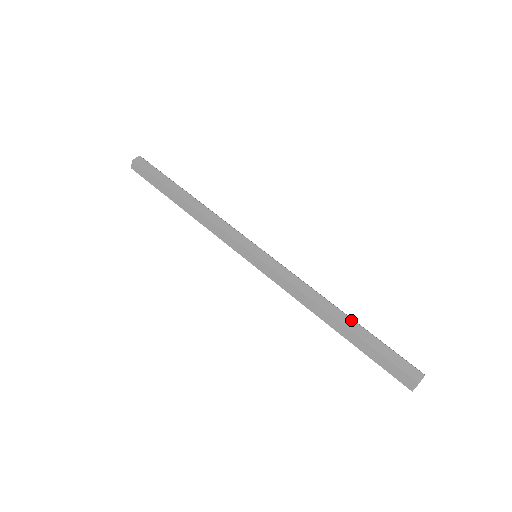
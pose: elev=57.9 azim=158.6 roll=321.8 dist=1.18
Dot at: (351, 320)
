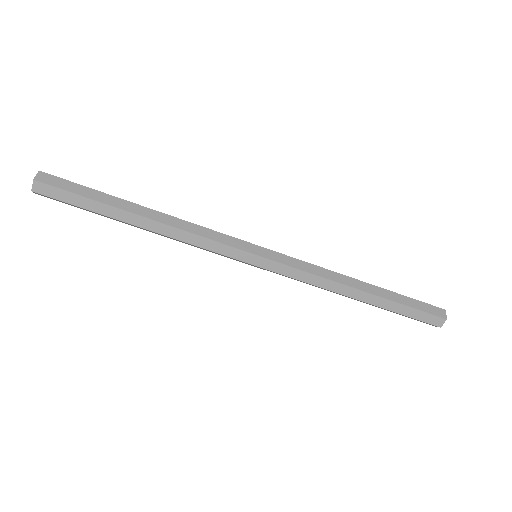
Dot at: (374, 297)
